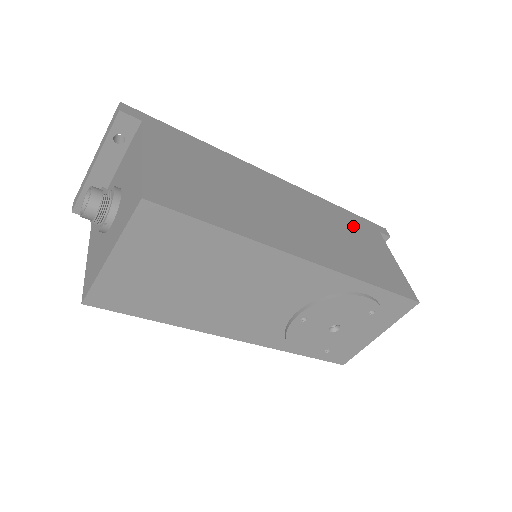
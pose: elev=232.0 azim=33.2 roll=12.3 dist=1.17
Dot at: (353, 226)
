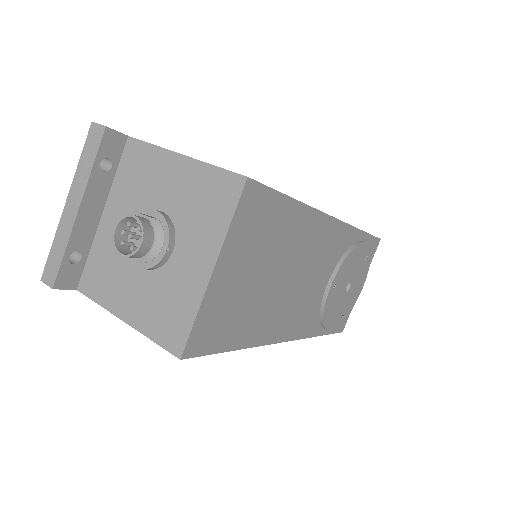
Dot at: occluded
